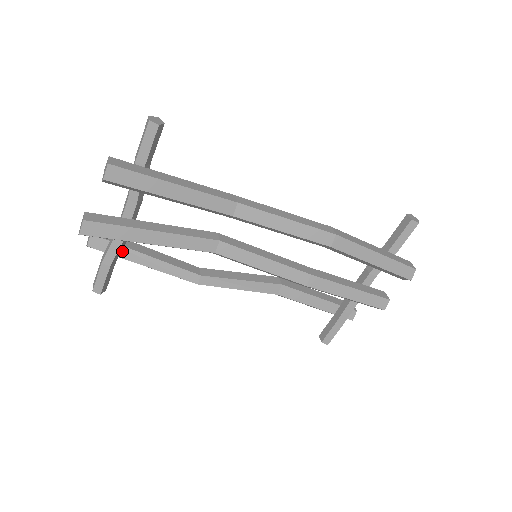
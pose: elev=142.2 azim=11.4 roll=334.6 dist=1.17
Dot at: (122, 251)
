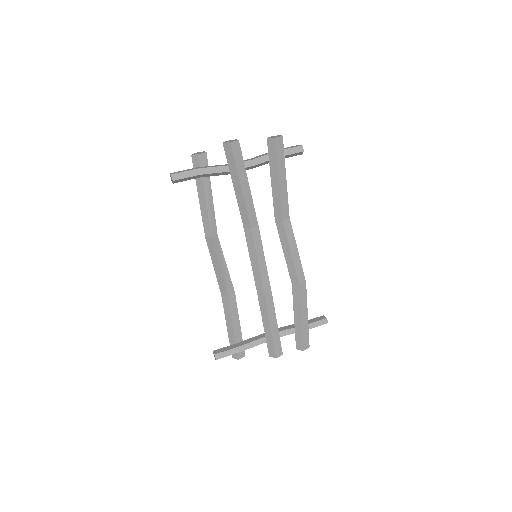
Dot at: (207, 177)
